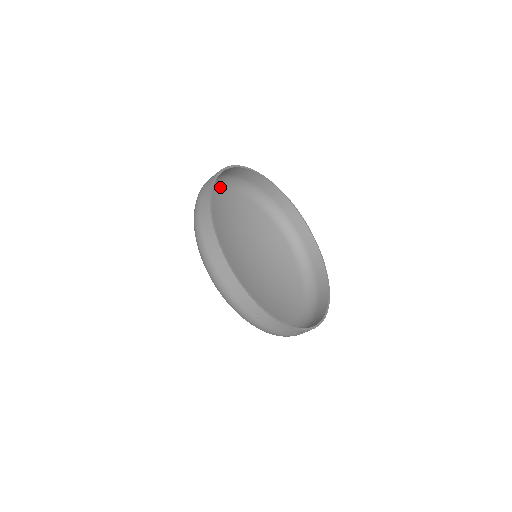
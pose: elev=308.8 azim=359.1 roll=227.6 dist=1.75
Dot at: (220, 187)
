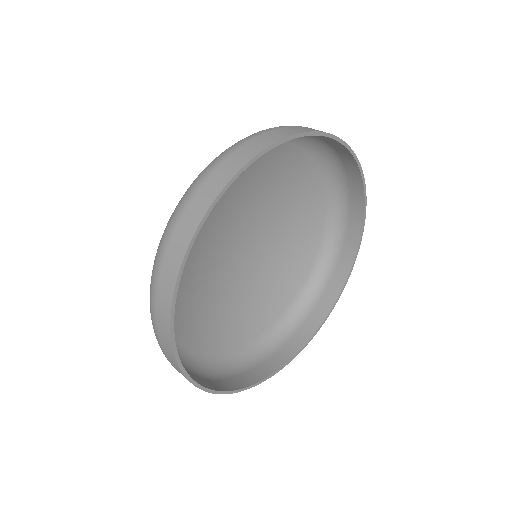
Dot at: occluded
